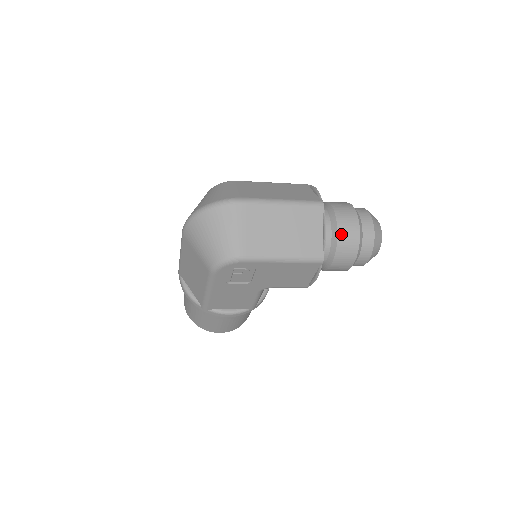
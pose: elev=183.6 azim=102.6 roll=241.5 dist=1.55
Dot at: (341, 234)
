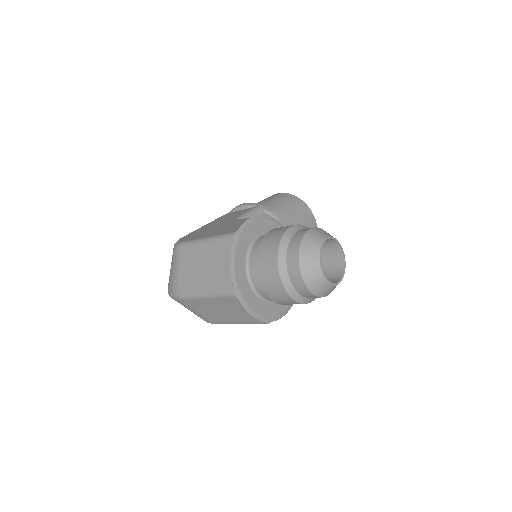
Dot at: (274, 299)
